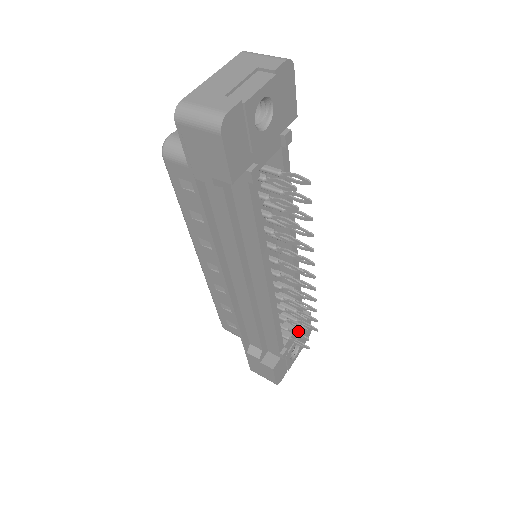
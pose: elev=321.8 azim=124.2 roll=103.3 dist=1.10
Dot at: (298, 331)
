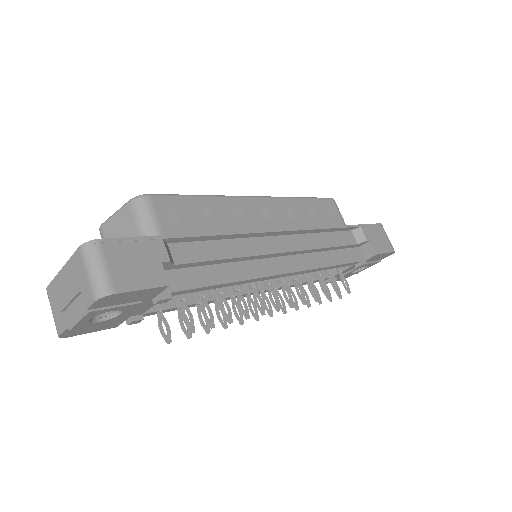
Dot at: occluded
